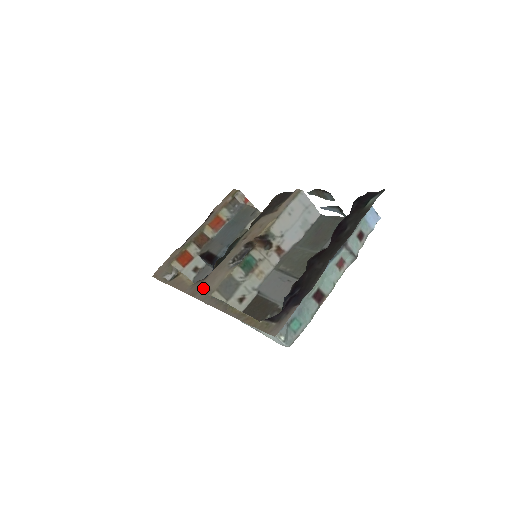
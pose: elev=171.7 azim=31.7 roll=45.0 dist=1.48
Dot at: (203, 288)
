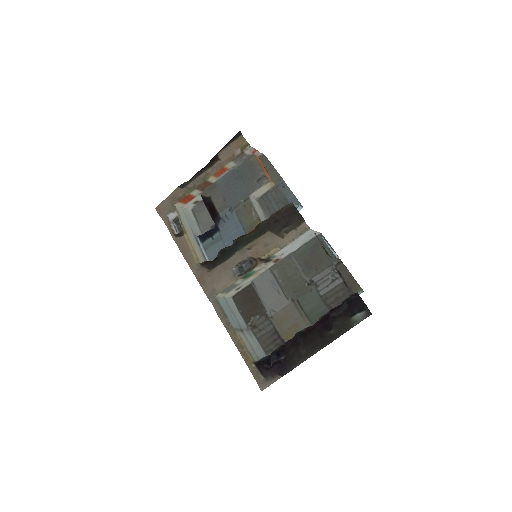
Dot at: (209, 282)
